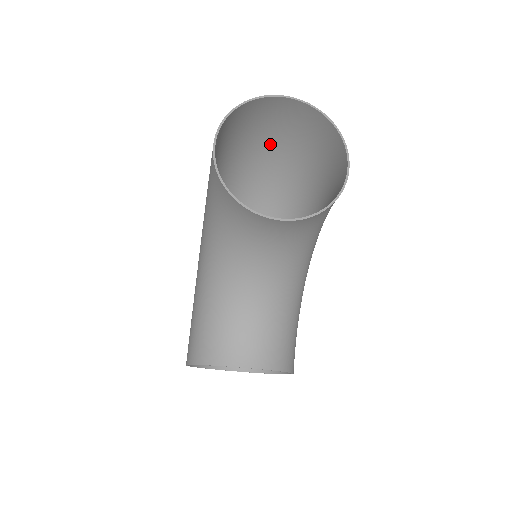
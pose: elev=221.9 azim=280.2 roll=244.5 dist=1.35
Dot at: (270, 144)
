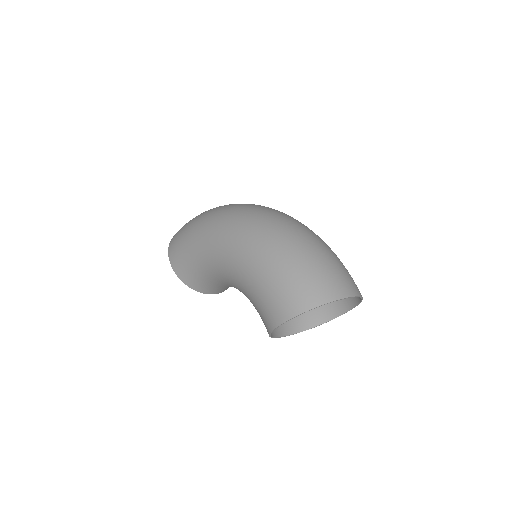
Dot at: (320, 250)
